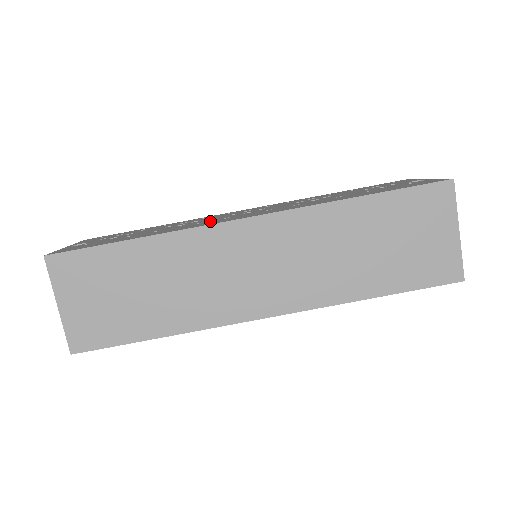
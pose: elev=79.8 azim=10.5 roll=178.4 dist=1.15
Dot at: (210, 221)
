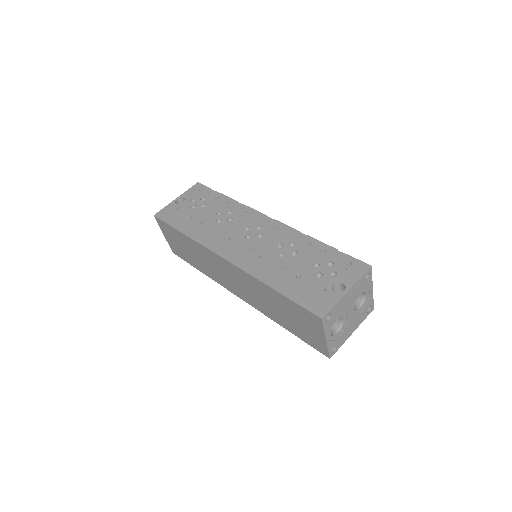
Dot at: (222, 236)
